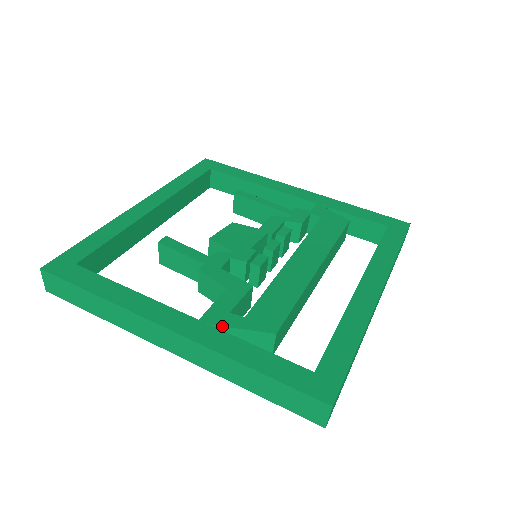
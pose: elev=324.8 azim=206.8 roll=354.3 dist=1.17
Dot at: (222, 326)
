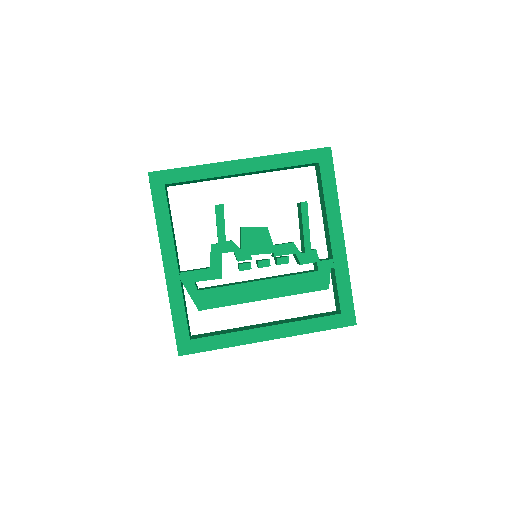
Dot at: (184, 285)
